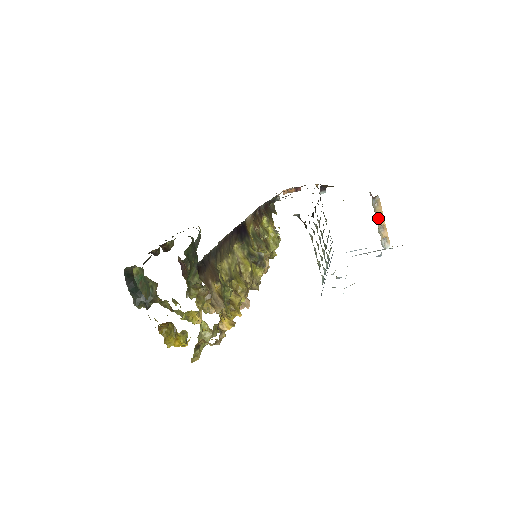
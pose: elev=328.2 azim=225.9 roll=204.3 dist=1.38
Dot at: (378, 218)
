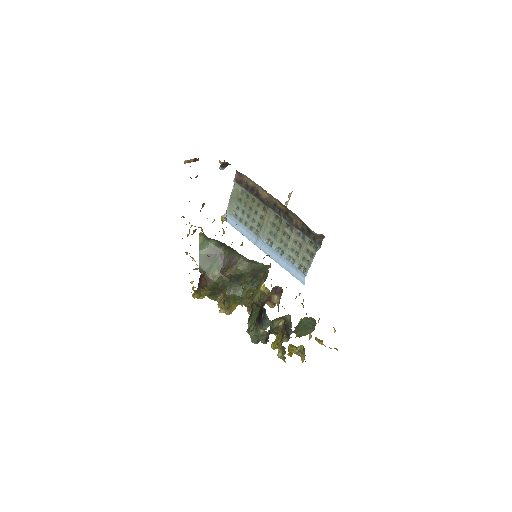
Dot at: (285, 204)
